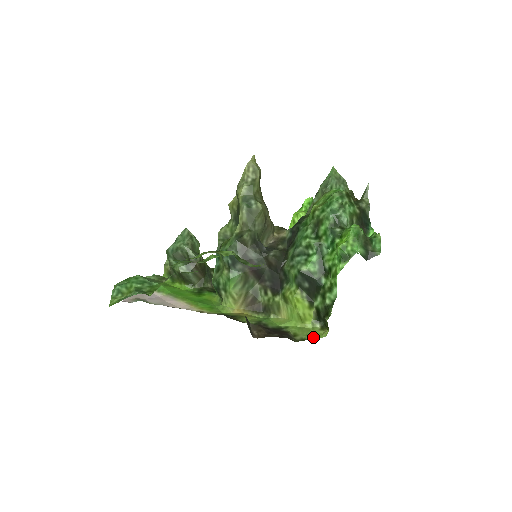
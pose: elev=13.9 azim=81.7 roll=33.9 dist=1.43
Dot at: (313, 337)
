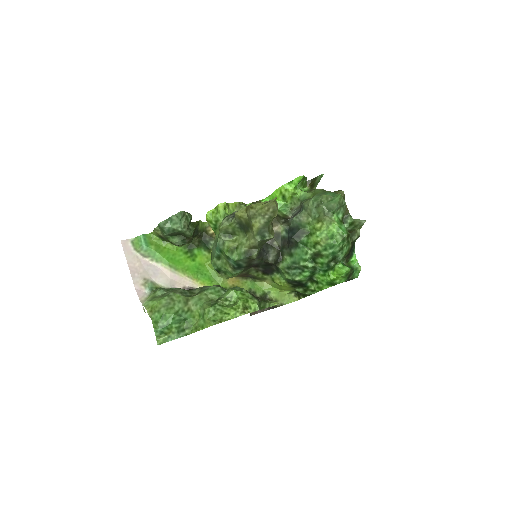
Dot at: occluded
